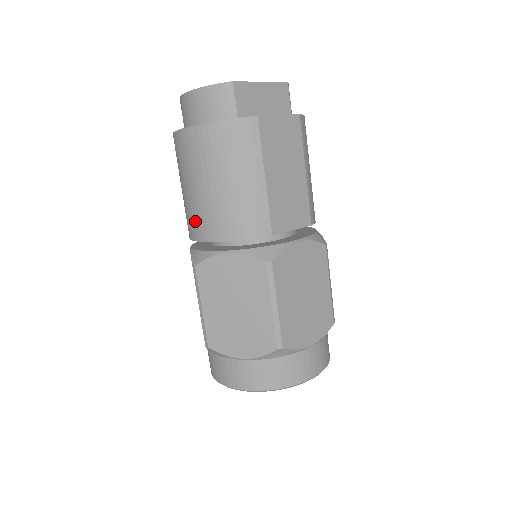
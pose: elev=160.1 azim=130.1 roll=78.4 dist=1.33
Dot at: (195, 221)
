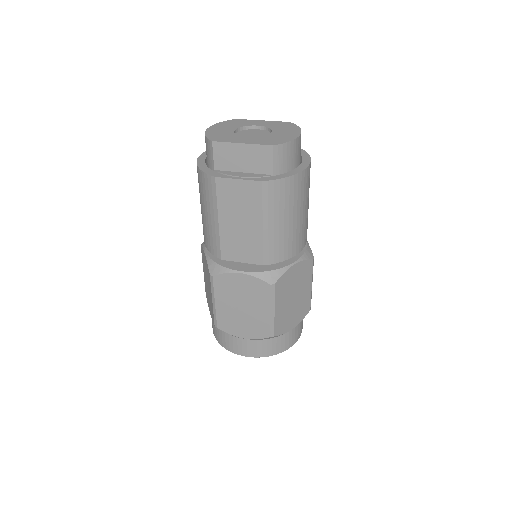
Dot at: occluded
